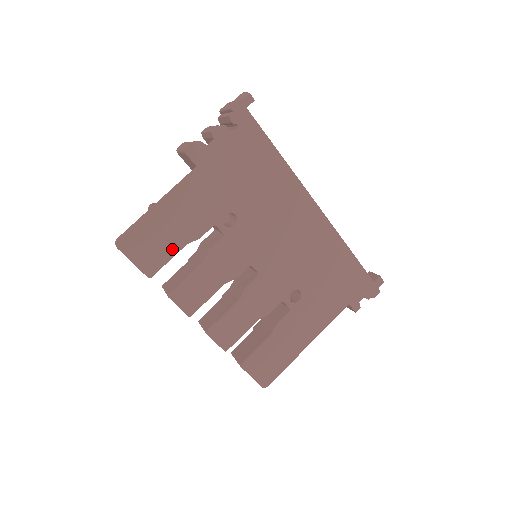
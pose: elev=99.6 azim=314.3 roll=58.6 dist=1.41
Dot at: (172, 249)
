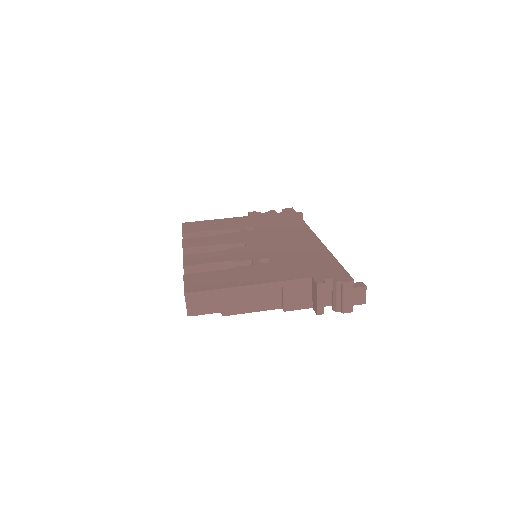
Dot at: (206, 229)
